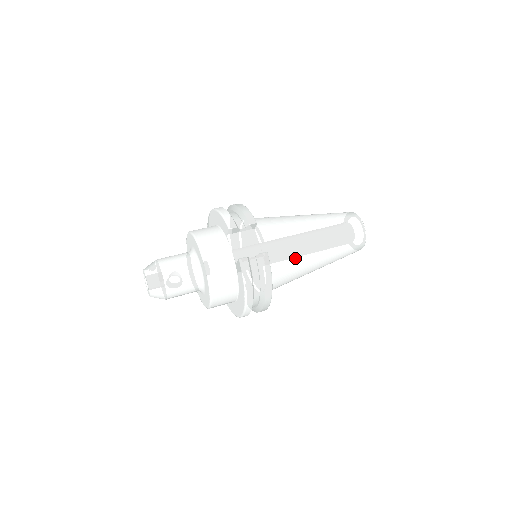
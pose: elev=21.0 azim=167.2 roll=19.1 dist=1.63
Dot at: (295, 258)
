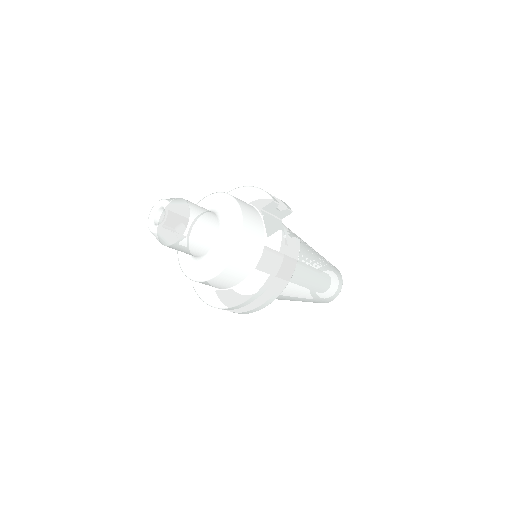
Dot at: (302, 268)
